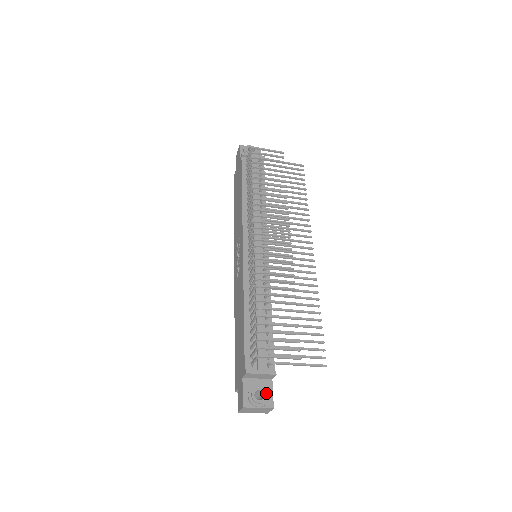
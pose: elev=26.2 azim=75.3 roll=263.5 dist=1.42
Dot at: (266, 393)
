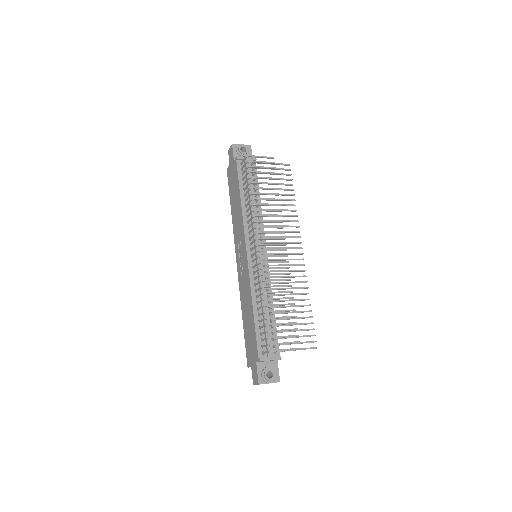
Dot at: (274, 372)
